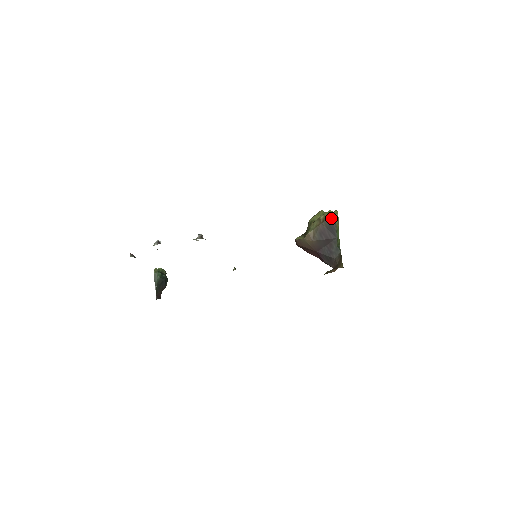
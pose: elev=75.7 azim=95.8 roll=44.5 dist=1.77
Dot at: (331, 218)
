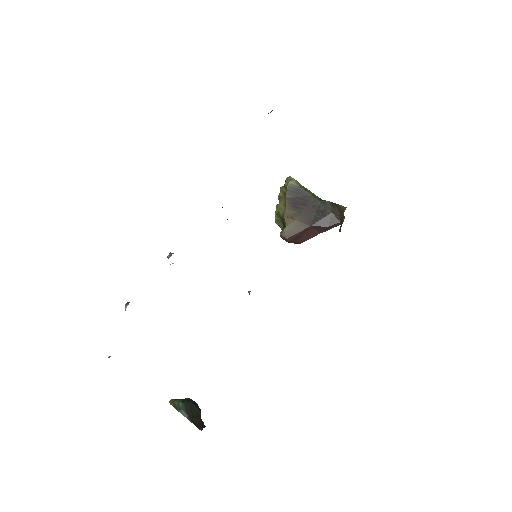
Dot at: (288, 185)
